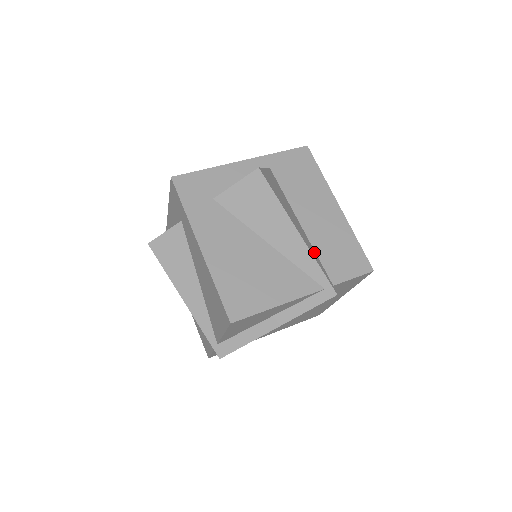
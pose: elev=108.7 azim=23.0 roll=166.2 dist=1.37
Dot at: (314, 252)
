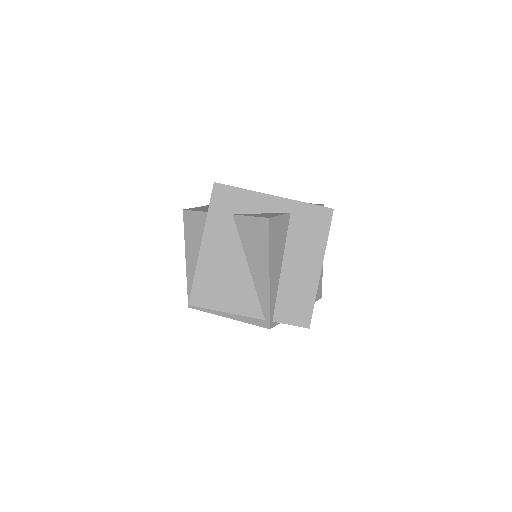
Dot at: (275, 292)
